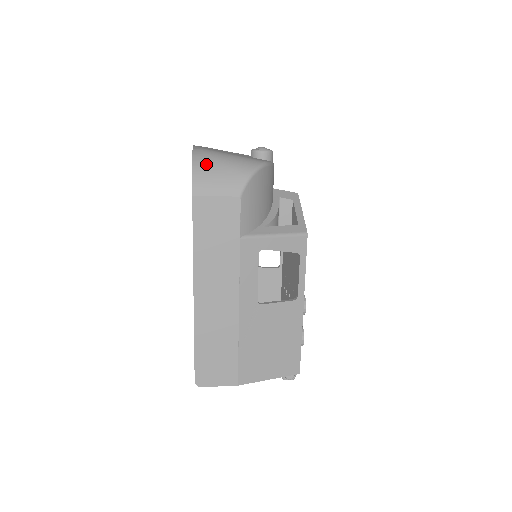
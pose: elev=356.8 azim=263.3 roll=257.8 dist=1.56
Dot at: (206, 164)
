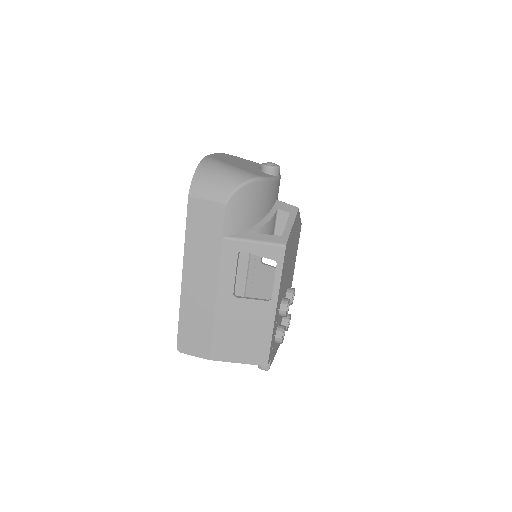
Dot at: (206, 172)
